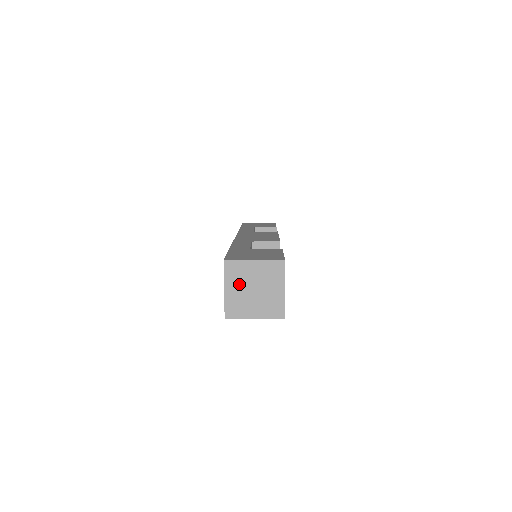
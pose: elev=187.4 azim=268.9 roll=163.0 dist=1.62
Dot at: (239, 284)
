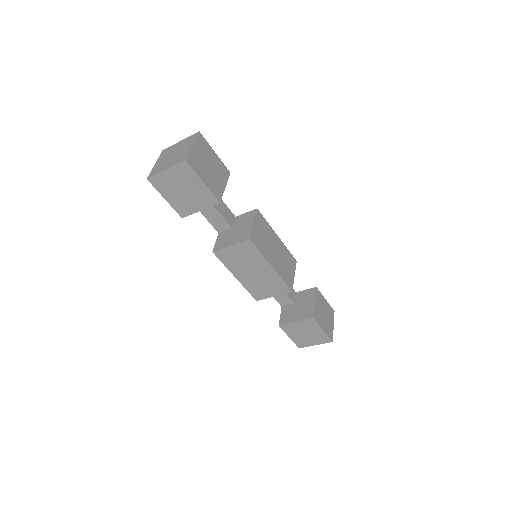
Dot at: (165, 157)
